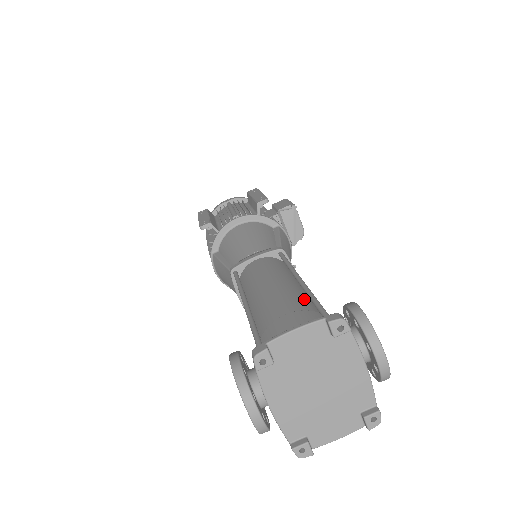
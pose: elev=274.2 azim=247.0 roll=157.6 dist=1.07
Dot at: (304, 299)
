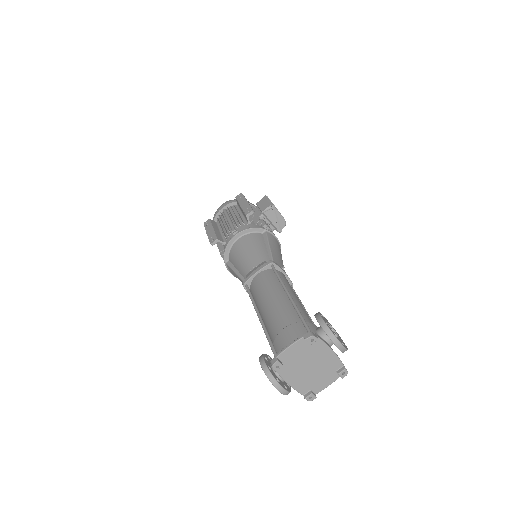
Dot at: (293, 309)
